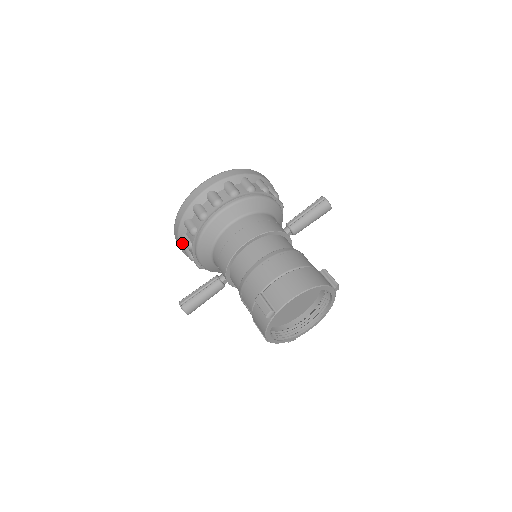
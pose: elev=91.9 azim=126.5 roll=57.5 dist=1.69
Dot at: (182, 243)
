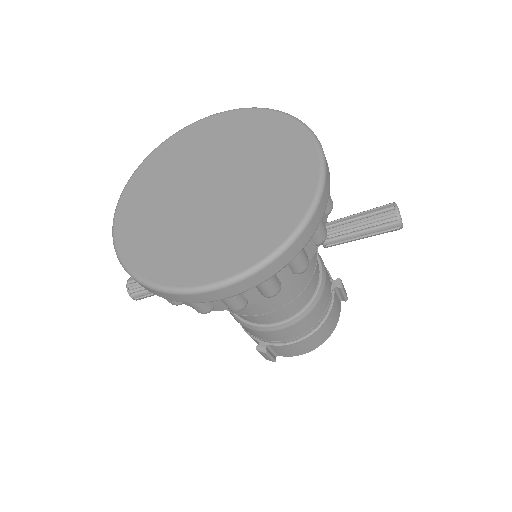
Dot at: occluded
